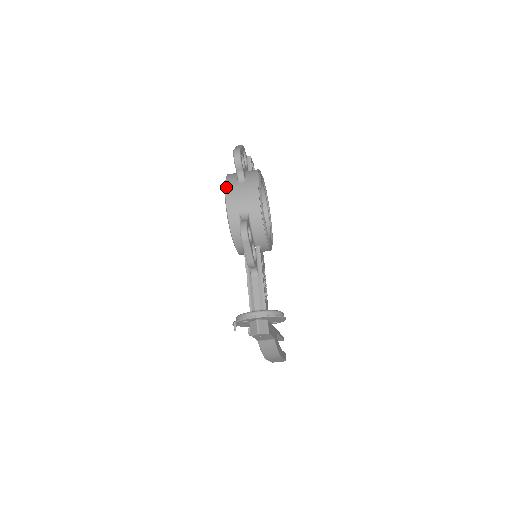
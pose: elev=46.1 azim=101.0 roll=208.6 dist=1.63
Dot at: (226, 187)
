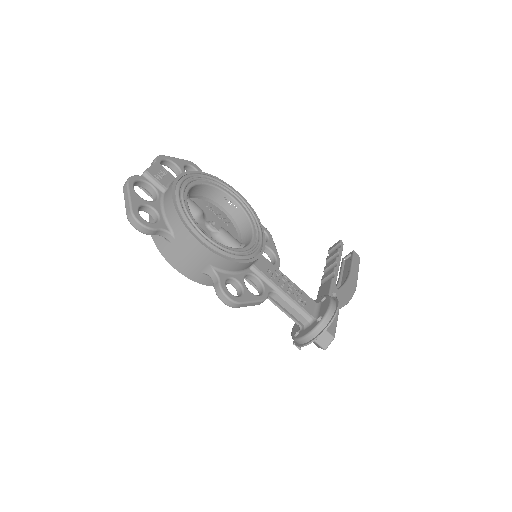
Dot at: (163, 256)
